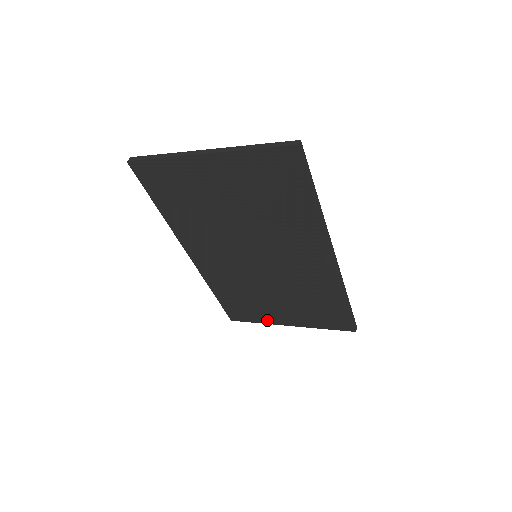
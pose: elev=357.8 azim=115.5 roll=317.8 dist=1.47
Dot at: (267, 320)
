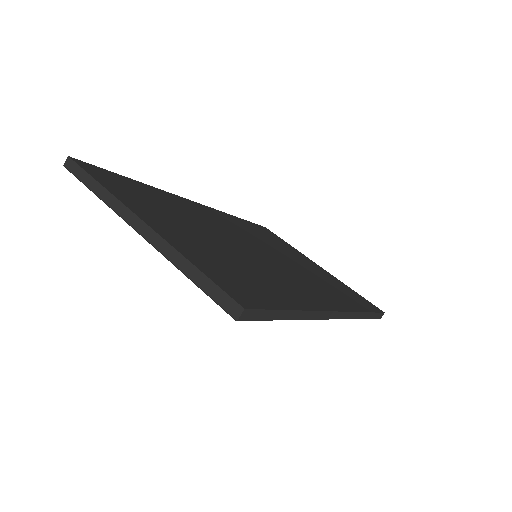
Dot at: occluded
